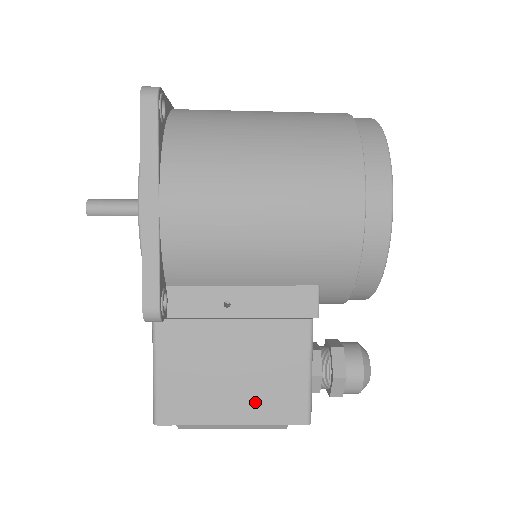
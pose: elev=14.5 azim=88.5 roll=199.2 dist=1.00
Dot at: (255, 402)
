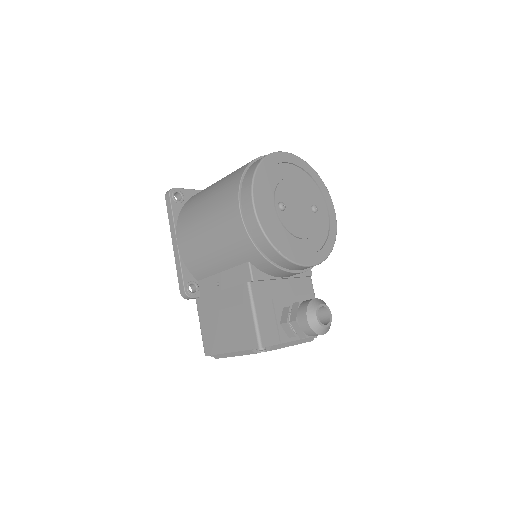
Dot at: (236, 337)
